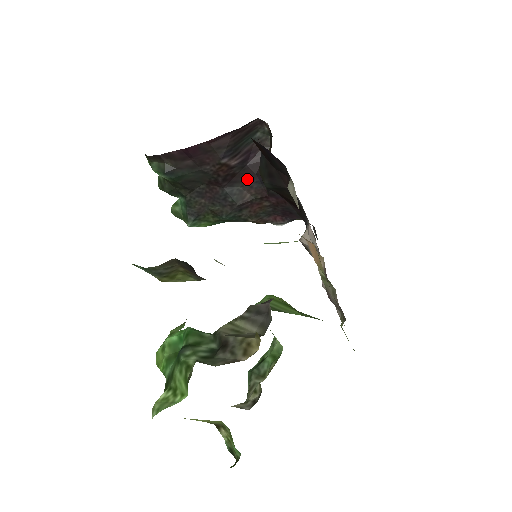
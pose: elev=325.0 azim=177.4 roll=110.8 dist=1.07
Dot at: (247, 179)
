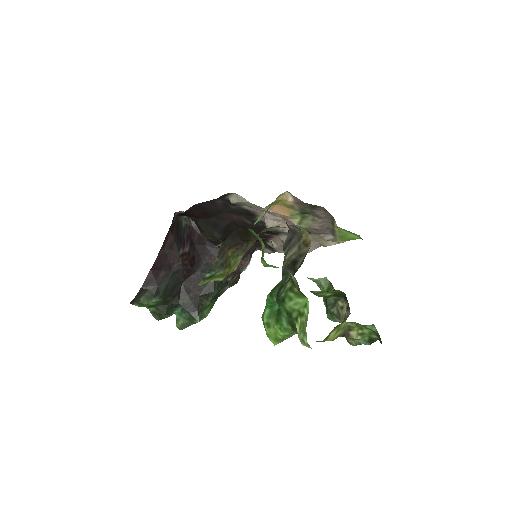
Dot at: (203, 253)
